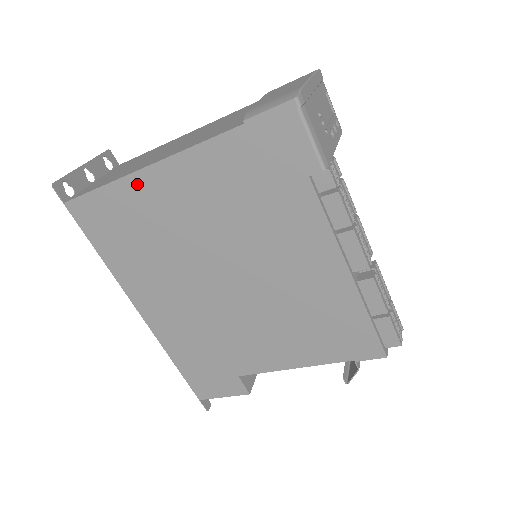
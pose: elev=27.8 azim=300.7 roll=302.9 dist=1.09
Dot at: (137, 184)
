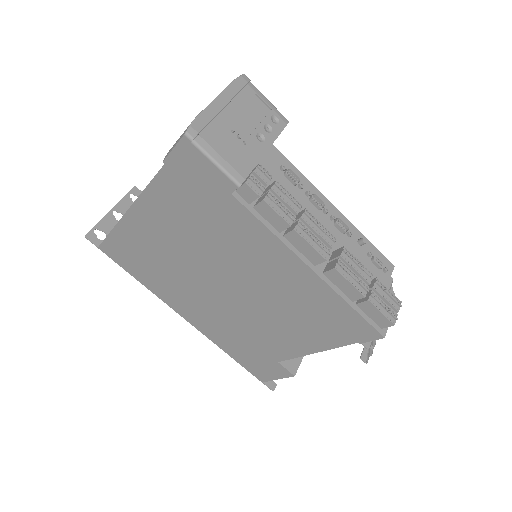
Dot at: (129, 225)
